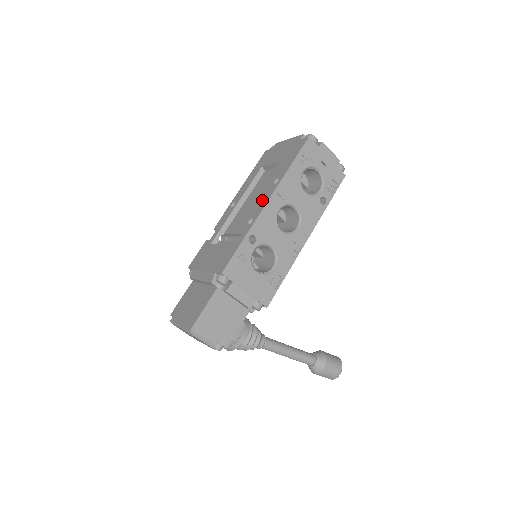
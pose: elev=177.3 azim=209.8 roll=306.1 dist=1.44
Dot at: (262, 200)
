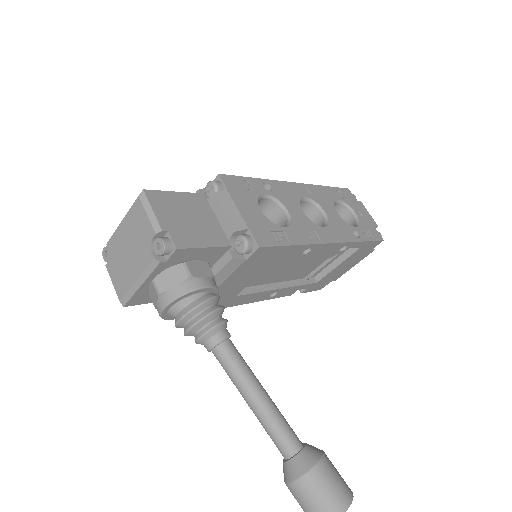
Dot at: occluded
